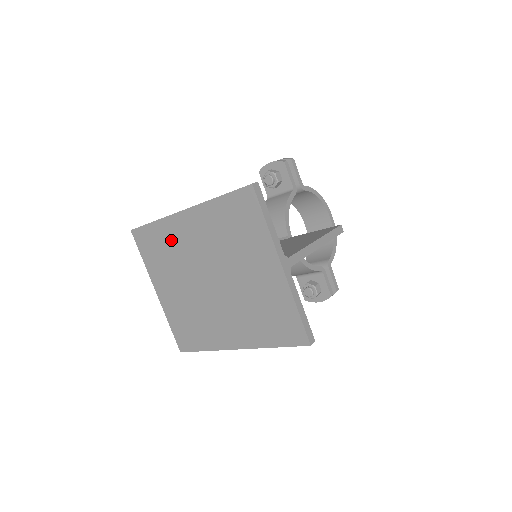
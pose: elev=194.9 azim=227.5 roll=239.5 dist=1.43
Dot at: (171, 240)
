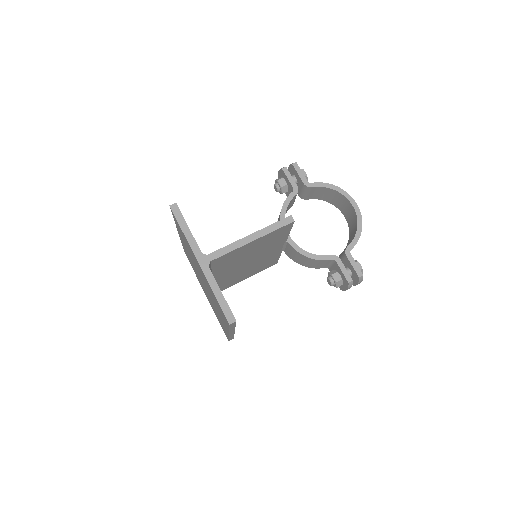
Dot at: occluded
